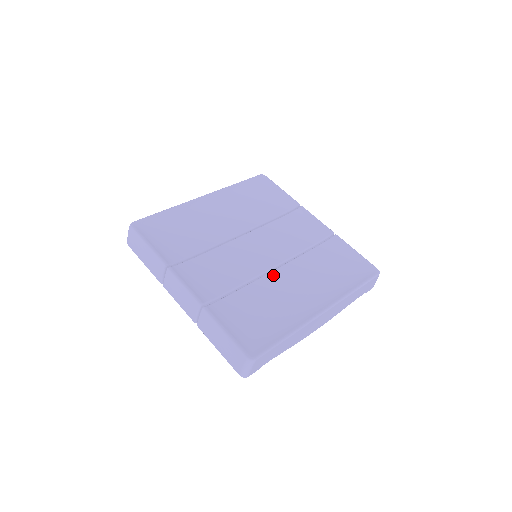
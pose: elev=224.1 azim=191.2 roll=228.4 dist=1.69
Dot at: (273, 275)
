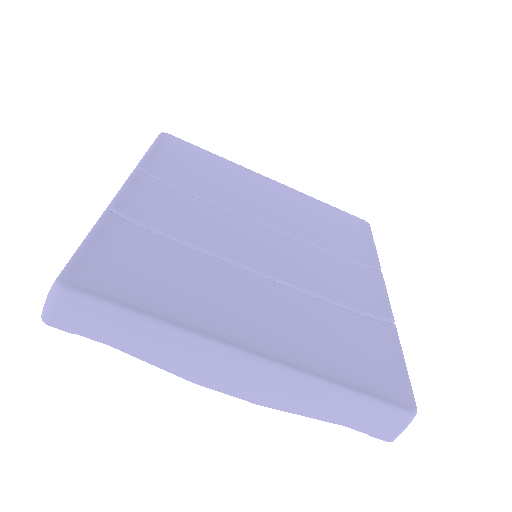
Dot at: (243, 273)
